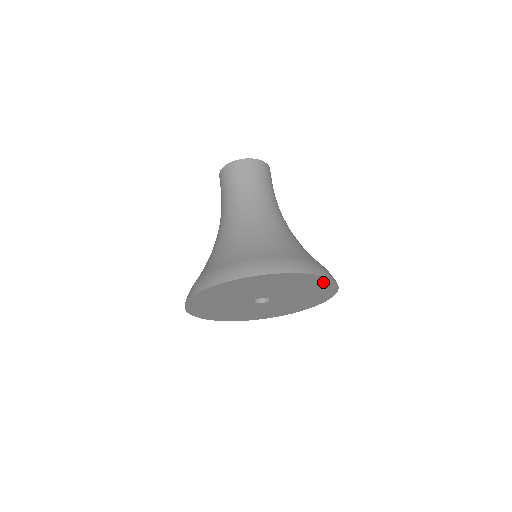
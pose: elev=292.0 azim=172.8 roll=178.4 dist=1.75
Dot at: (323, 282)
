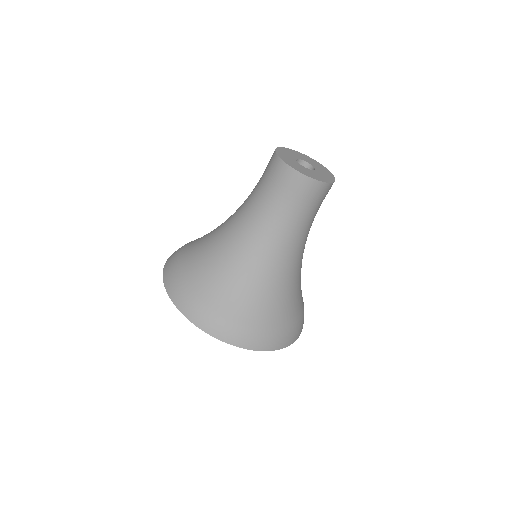
Dot at: occluded
